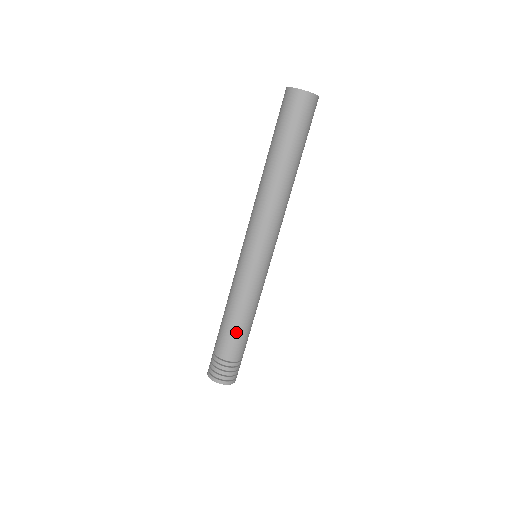
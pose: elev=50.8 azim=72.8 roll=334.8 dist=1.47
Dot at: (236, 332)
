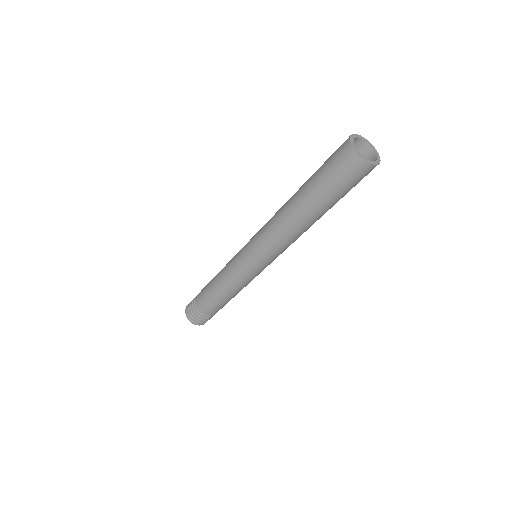
Dot at: (224, 304)
